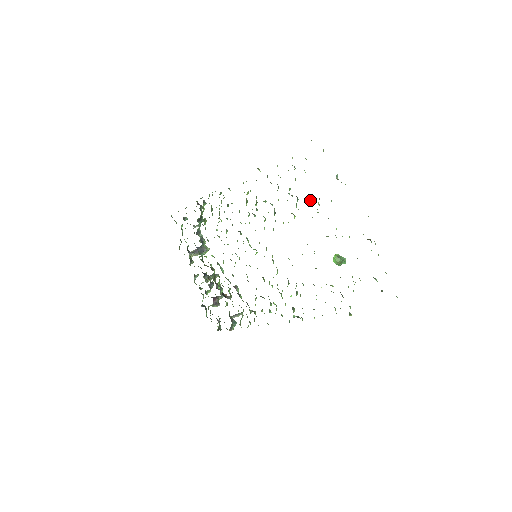
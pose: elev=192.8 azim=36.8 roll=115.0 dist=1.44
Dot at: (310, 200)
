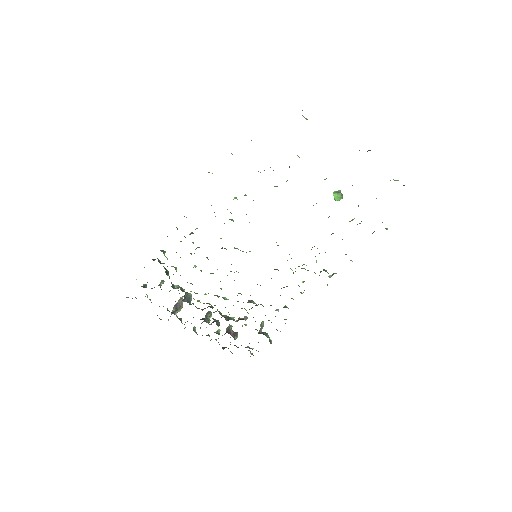
Dot at: occluded
